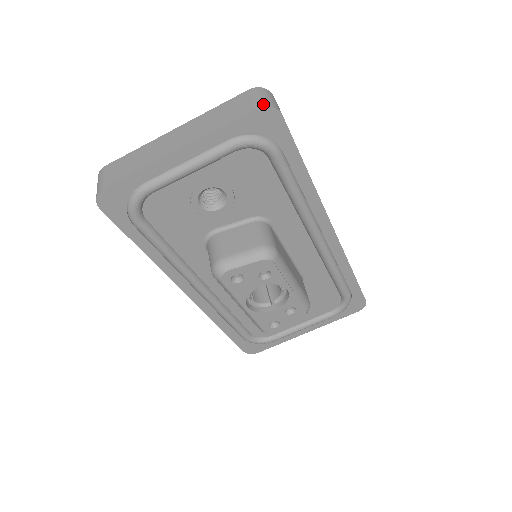
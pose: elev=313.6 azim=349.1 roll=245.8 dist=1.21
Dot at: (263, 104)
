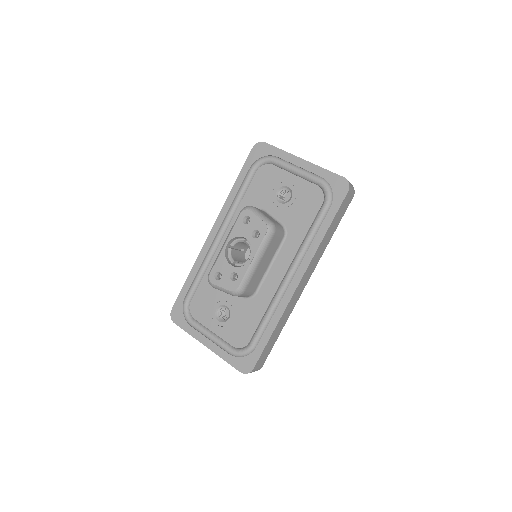
Dot at: occluded
